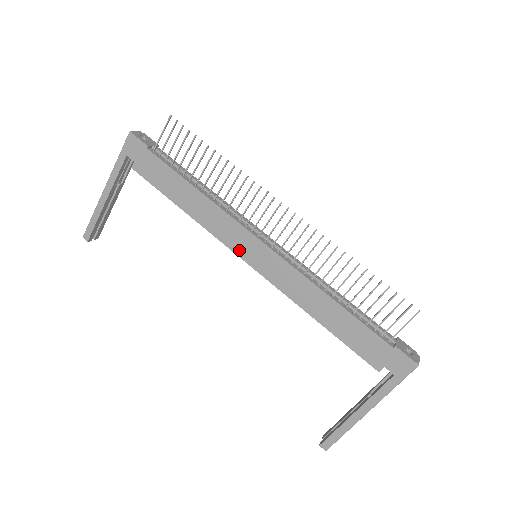
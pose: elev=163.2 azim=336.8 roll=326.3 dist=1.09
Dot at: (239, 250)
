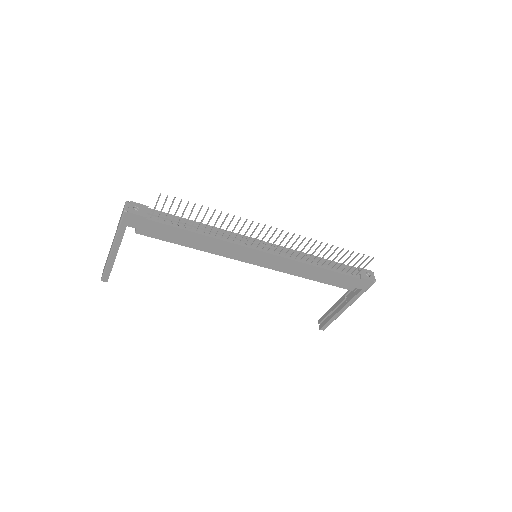
Dot at: (245, 259)
